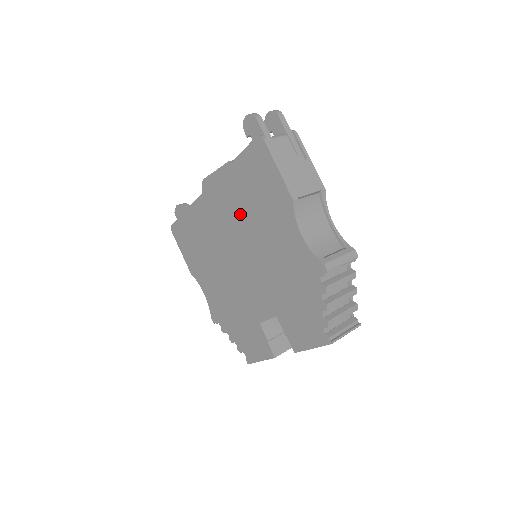
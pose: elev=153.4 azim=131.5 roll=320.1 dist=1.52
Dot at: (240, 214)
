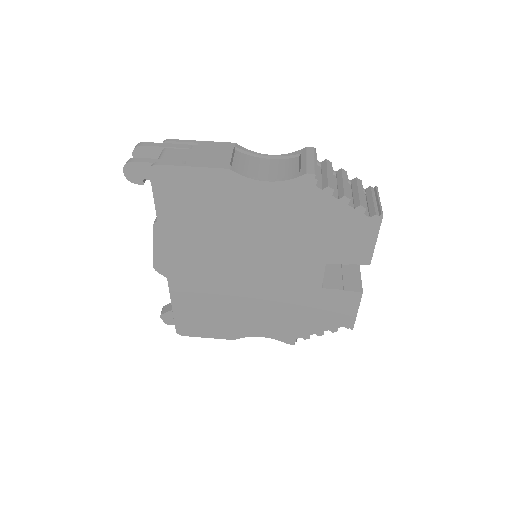
Dot at: (210, 241)
